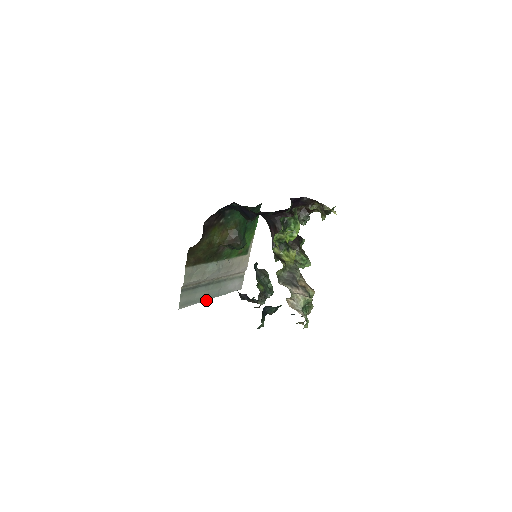
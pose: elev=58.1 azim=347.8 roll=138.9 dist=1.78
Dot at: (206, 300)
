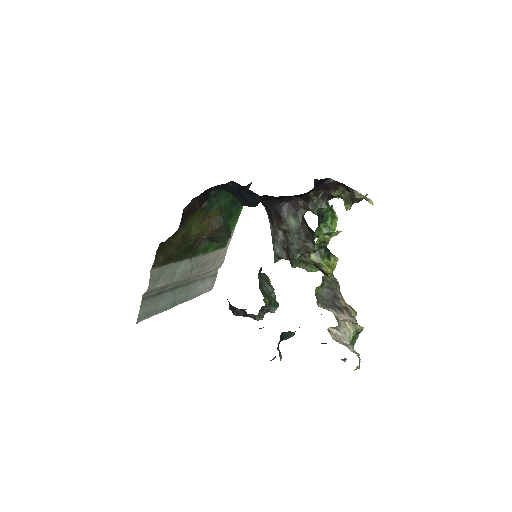
Dot at: (170, 308)
